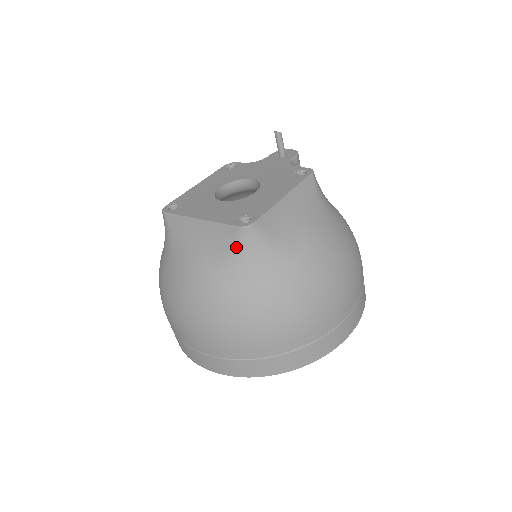
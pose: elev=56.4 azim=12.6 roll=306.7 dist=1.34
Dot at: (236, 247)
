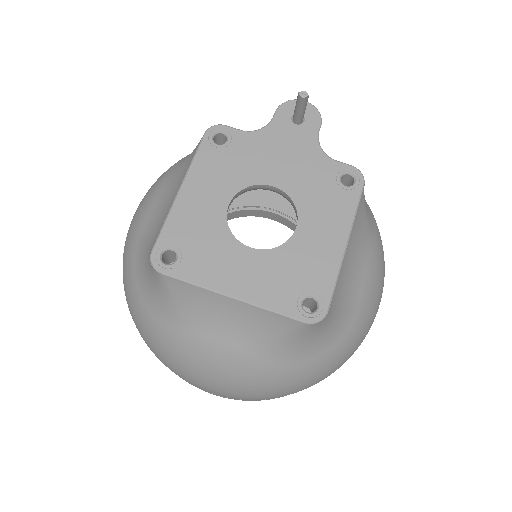
Dot at: (295, 336)
